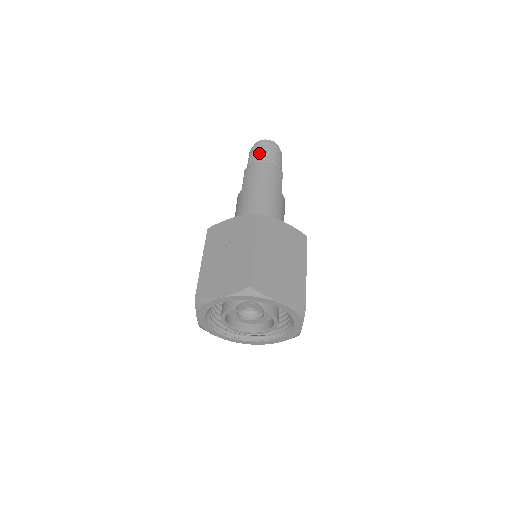
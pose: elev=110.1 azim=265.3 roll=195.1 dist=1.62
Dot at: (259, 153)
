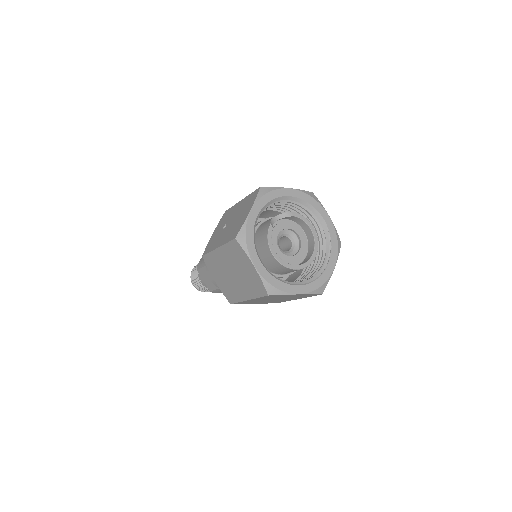
Dot at: occluded
